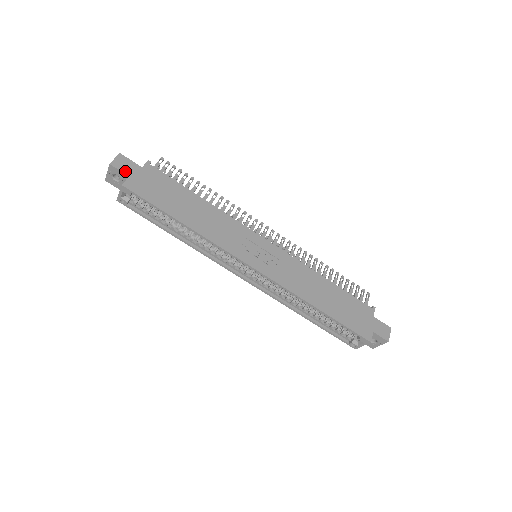
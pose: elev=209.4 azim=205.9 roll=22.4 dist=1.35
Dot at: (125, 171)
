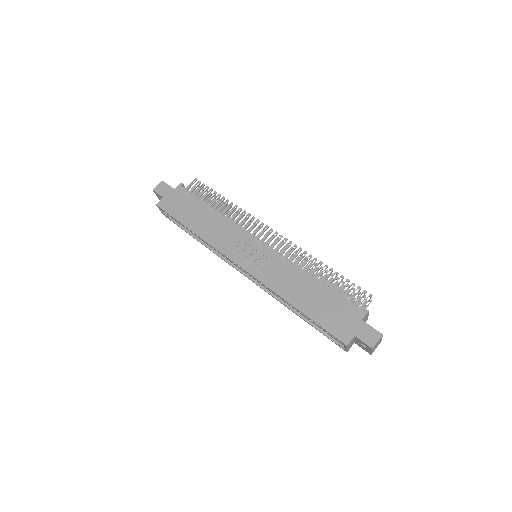
Dot at: (161, 194)
